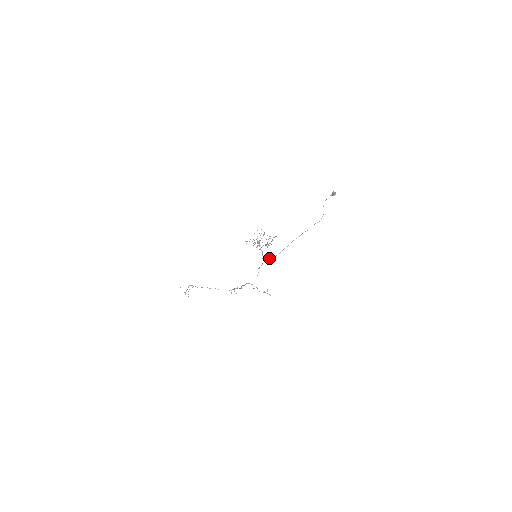
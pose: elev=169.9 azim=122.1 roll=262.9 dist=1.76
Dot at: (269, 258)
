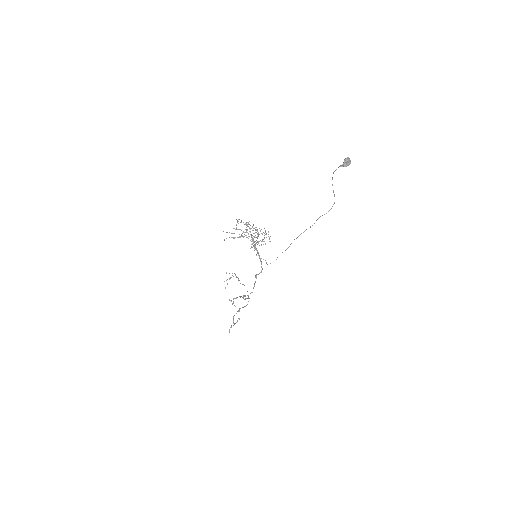
Dot at: occluded
